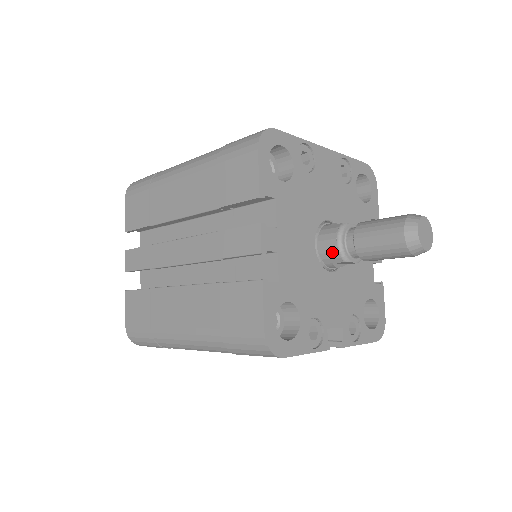
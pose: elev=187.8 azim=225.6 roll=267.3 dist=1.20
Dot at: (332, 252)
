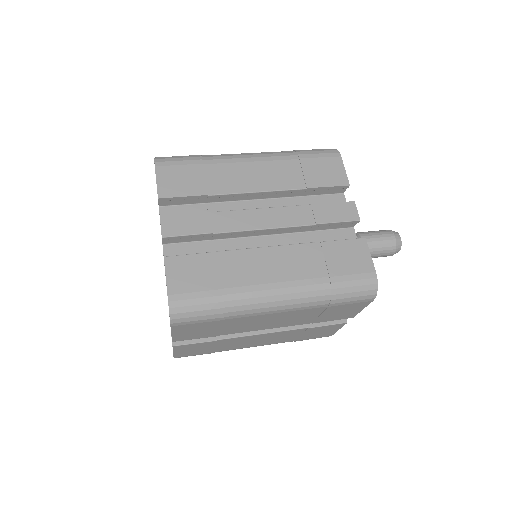
Dot at: occluded
